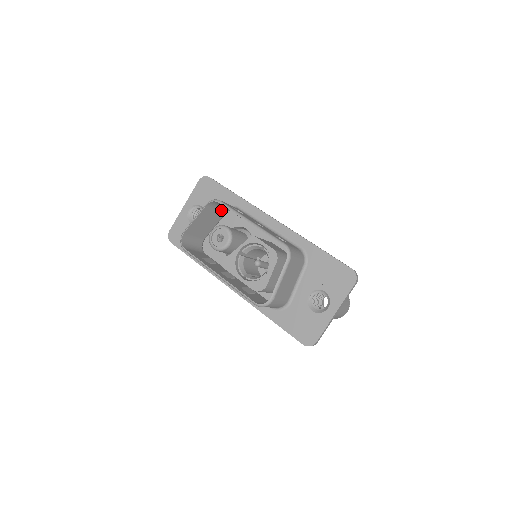
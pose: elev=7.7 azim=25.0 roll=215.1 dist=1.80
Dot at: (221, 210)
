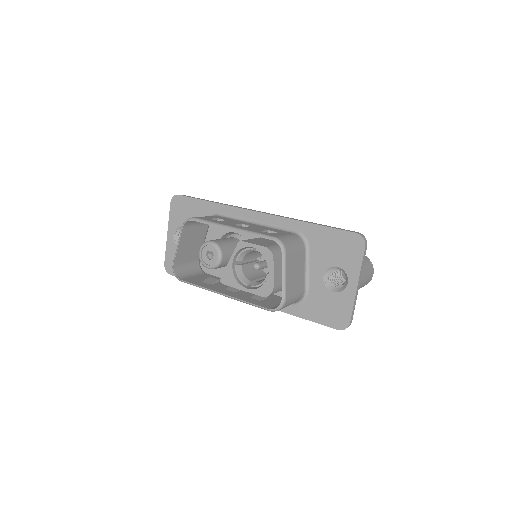
Dot at: (202, 225)
